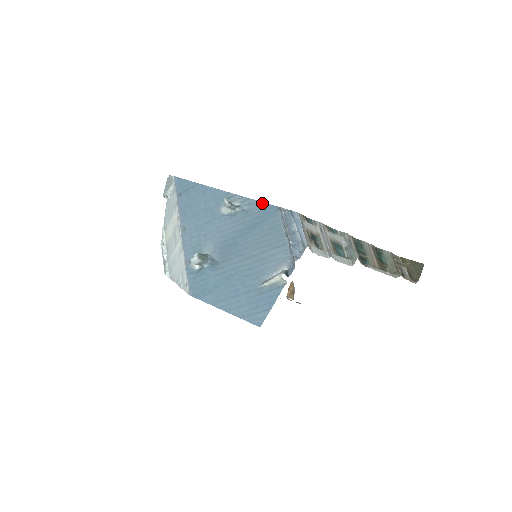
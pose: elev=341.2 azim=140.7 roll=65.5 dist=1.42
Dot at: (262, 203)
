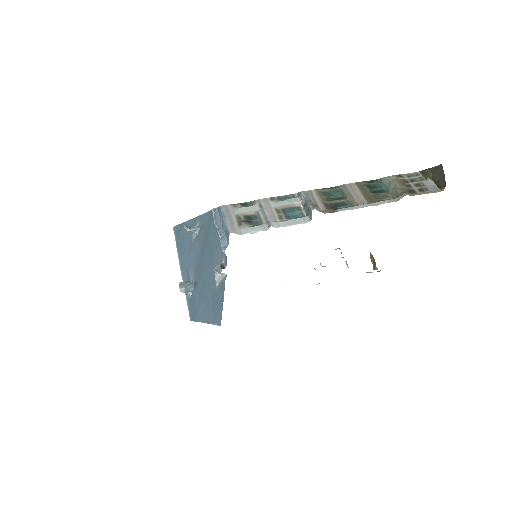
Dot at: (206, 213)
